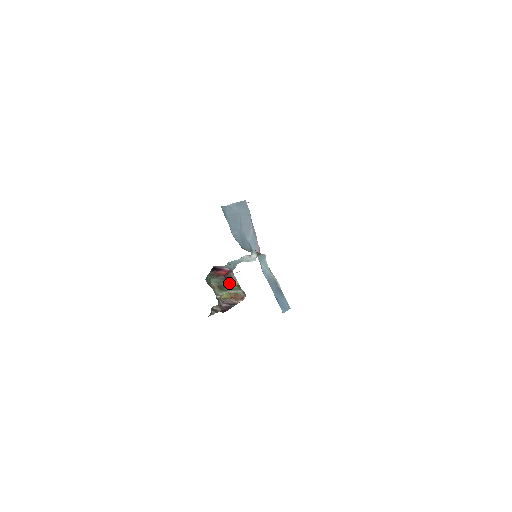
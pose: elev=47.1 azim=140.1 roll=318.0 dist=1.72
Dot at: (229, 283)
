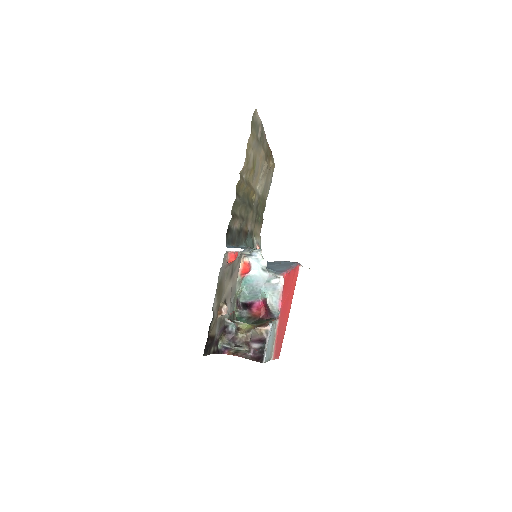
Dot at: (262, 321)
